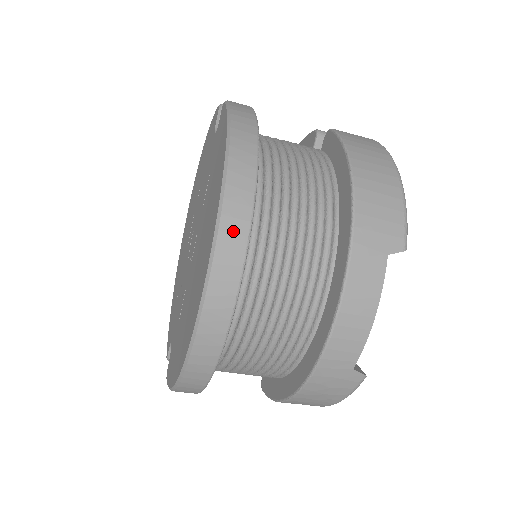
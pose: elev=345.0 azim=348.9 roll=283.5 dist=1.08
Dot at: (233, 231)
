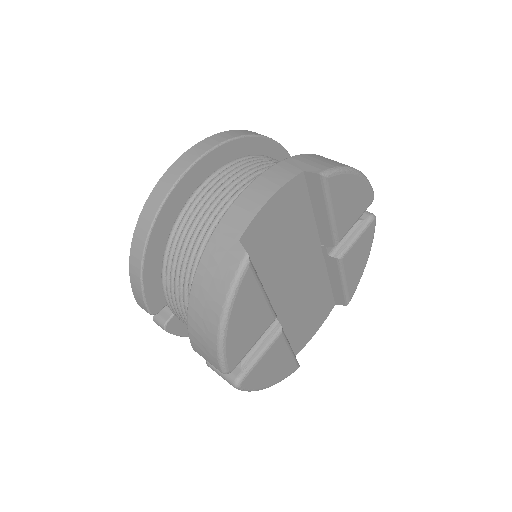
Dot at: (215, 139)
